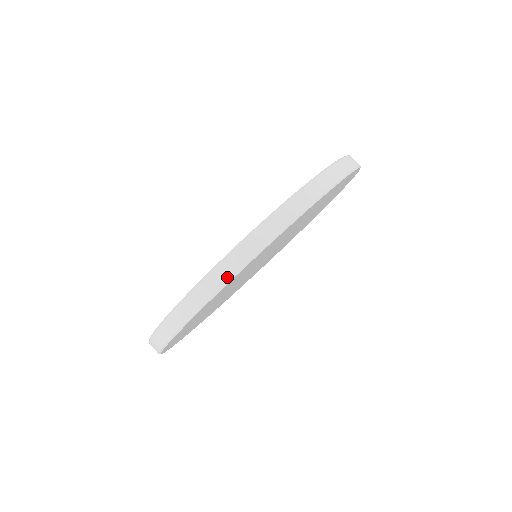
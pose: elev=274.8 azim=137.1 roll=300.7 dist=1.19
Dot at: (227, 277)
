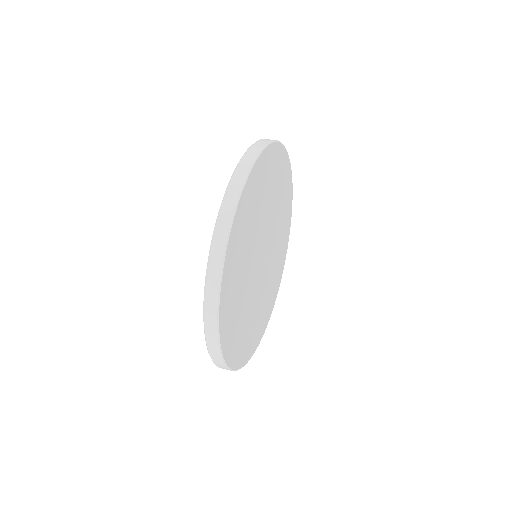
Dot at: (226, 231)
